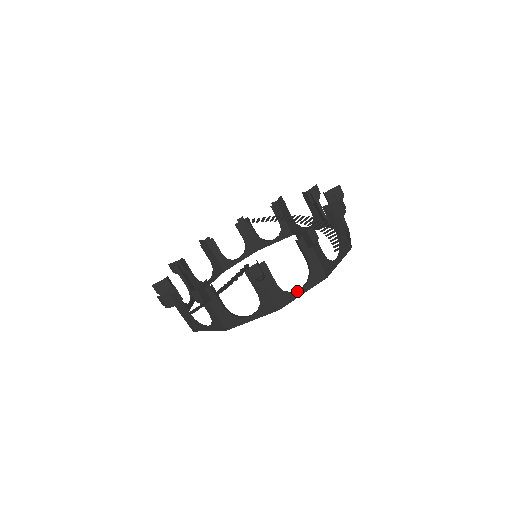
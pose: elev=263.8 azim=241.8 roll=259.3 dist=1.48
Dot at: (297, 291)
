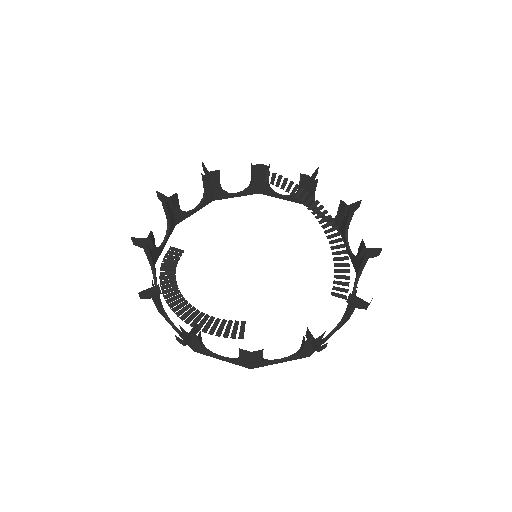
Dot at: (276, 362)
